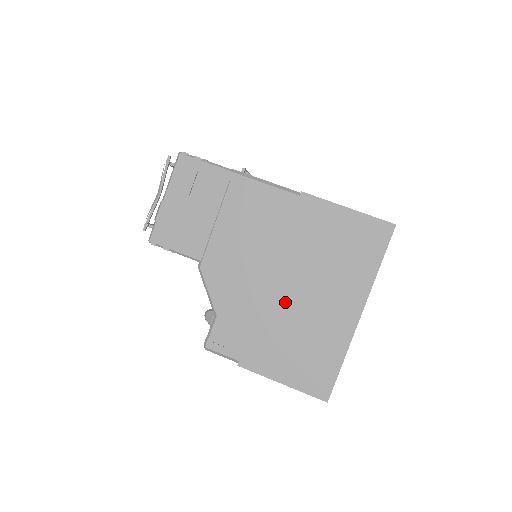
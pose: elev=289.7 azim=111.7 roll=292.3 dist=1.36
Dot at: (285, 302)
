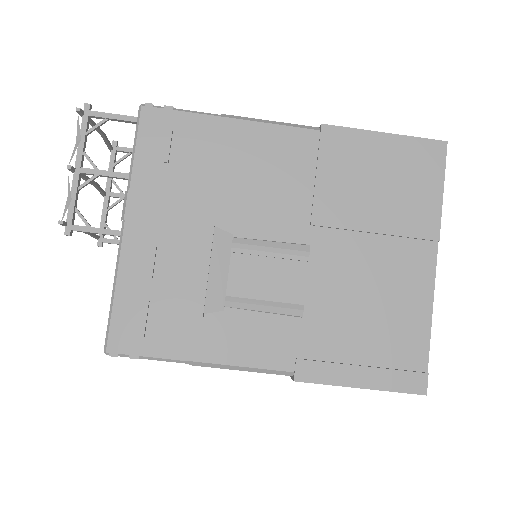
Dot at: occluded
